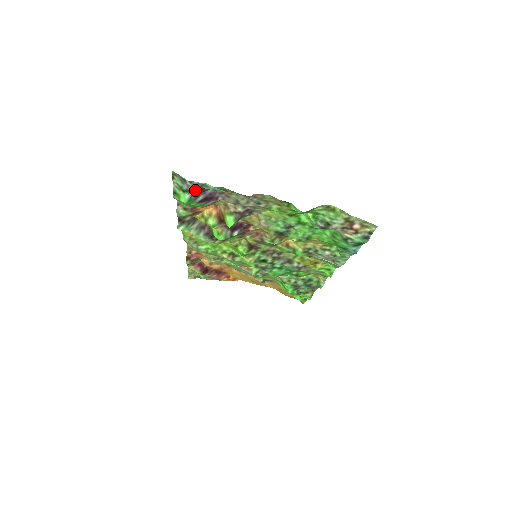
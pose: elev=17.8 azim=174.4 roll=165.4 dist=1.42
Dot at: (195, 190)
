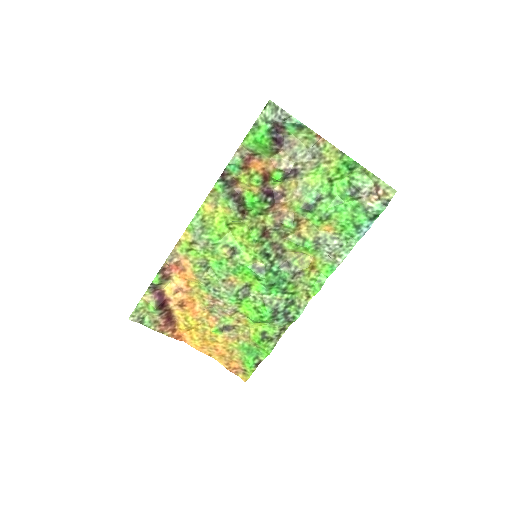
Dot at: (276, 124)
